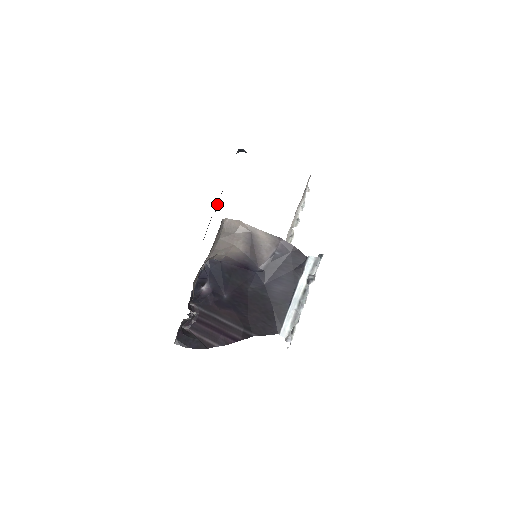
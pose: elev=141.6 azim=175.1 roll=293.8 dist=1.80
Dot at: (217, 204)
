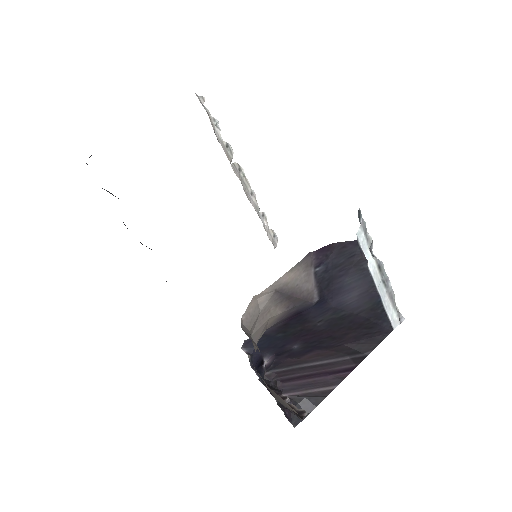
Dot at: occluded
